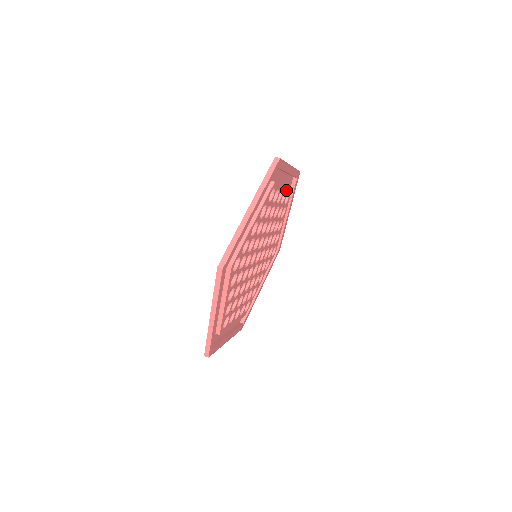
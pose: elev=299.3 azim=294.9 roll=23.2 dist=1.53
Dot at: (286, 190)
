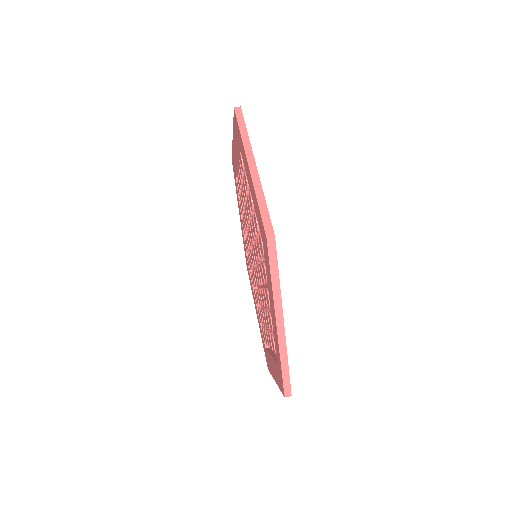
Dot at: occluded
